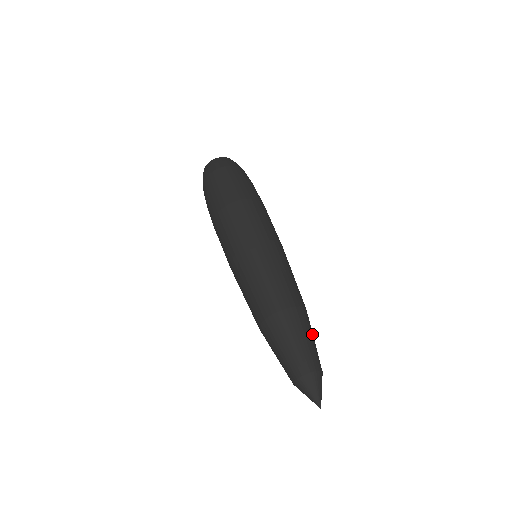
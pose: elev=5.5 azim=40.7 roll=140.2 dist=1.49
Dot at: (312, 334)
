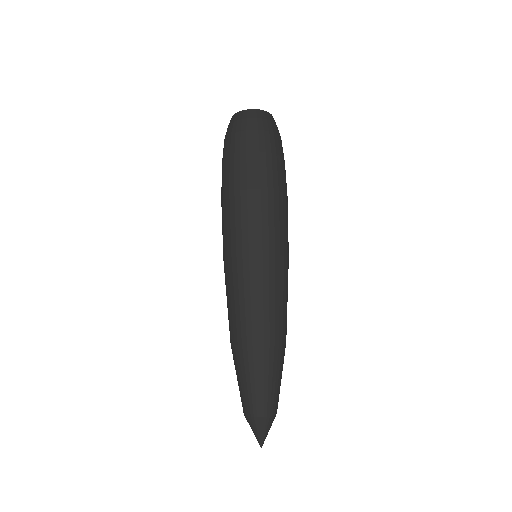
Dot at: occluded
